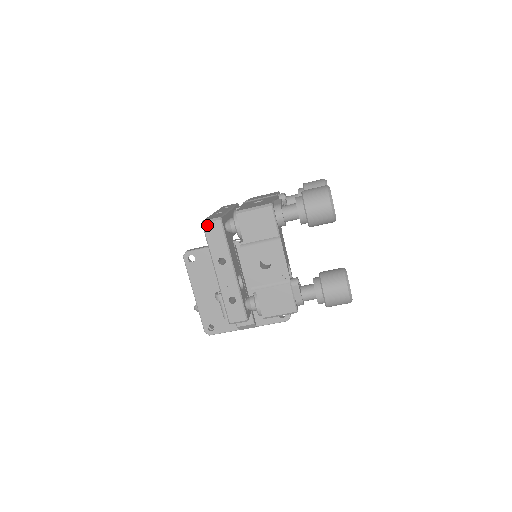
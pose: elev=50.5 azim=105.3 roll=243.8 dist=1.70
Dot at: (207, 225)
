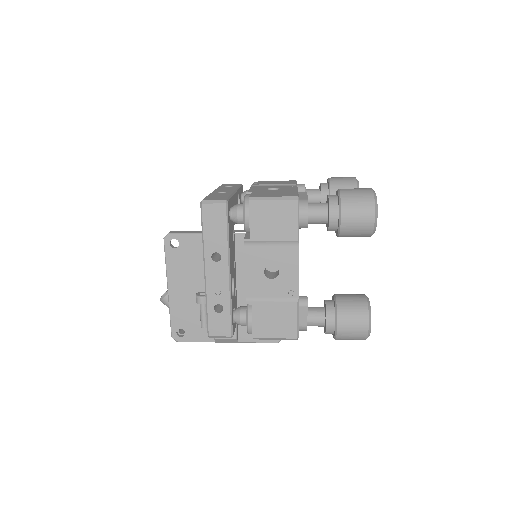
Dot at: (207, 207)
